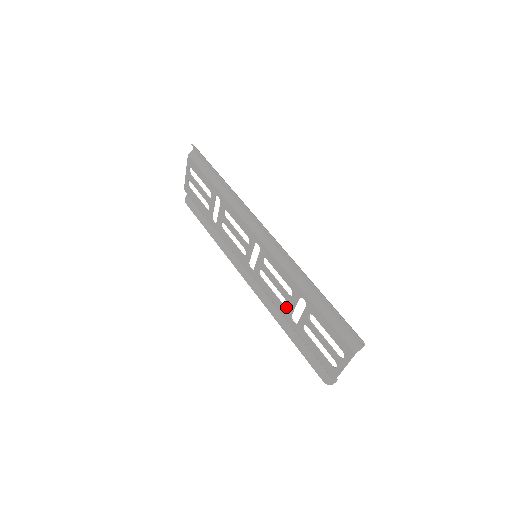
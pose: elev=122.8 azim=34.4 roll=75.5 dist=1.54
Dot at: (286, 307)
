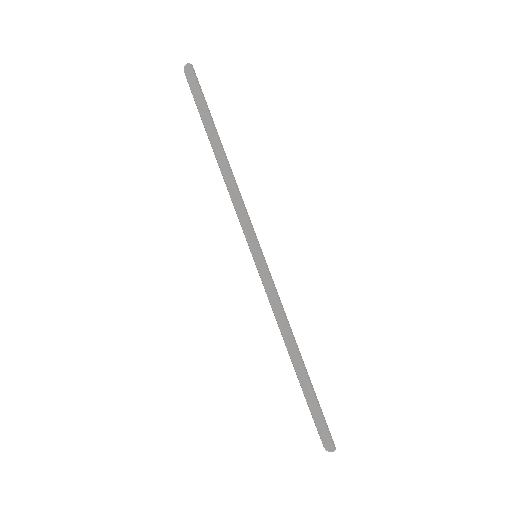
Dot at: occluded
